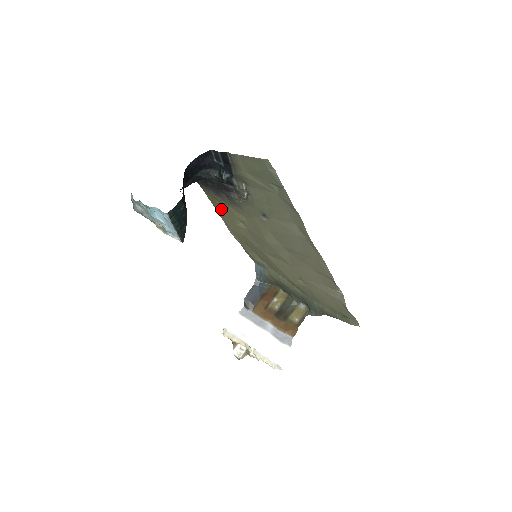
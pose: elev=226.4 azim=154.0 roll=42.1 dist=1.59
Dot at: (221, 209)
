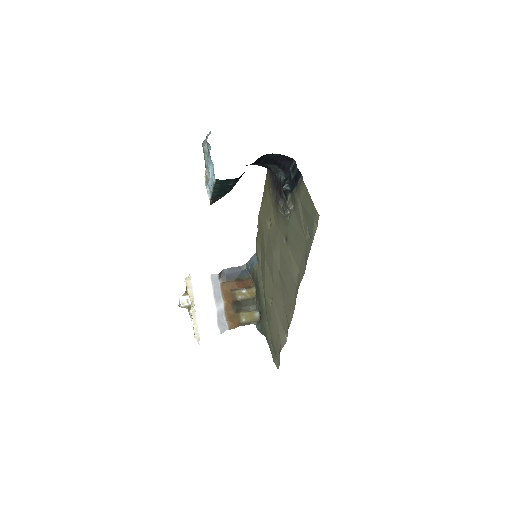
Dot at: (266, 199)
